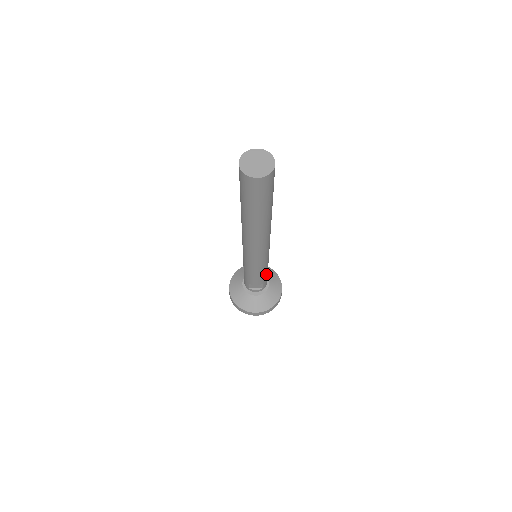
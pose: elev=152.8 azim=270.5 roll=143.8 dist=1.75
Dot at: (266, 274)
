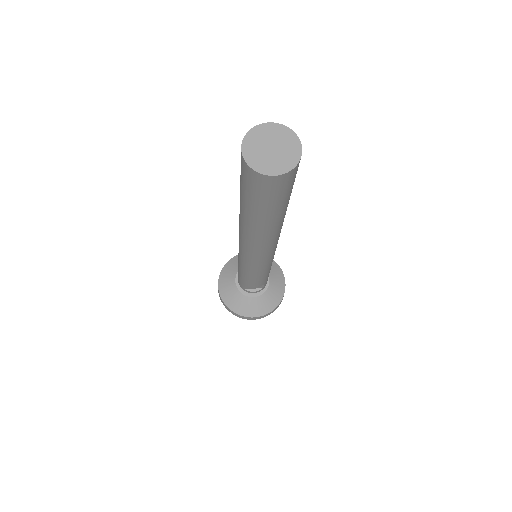
Dot at: (268, 274)
